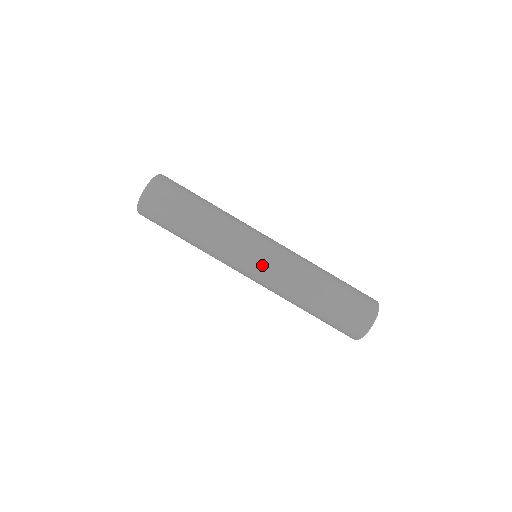
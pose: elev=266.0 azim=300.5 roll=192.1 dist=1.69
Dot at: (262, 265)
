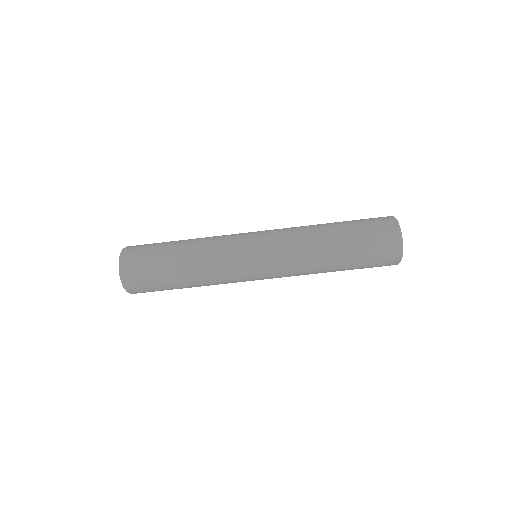
Dot at: (263, 243)
